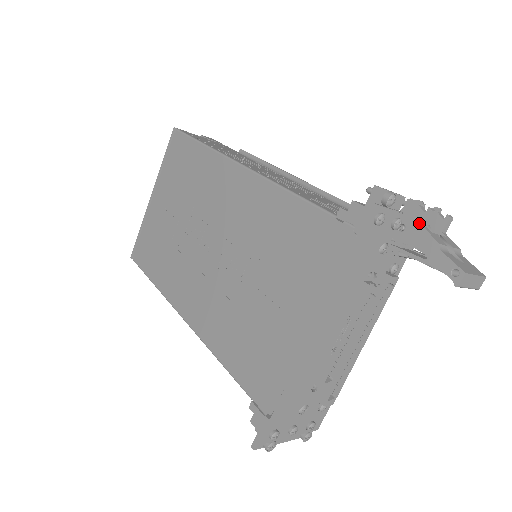
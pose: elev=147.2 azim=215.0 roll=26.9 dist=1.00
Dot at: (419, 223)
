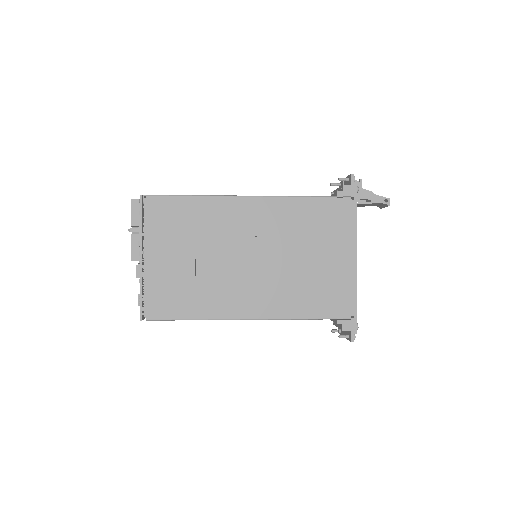
Dot at: (360, 187)
